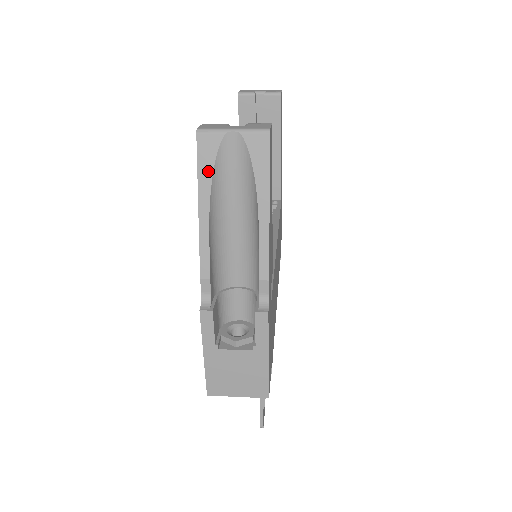
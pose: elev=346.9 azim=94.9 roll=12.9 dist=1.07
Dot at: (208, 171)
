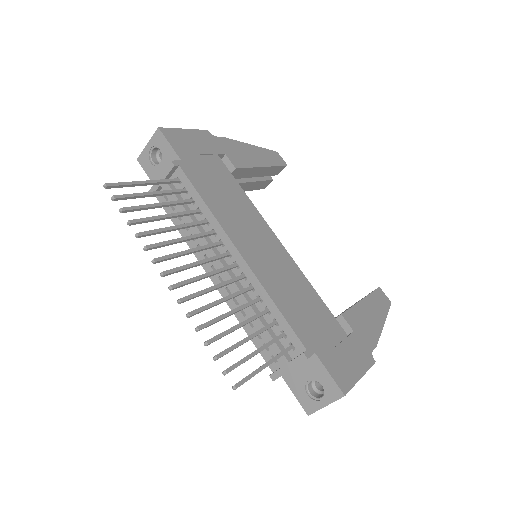
Dot at: occluded
